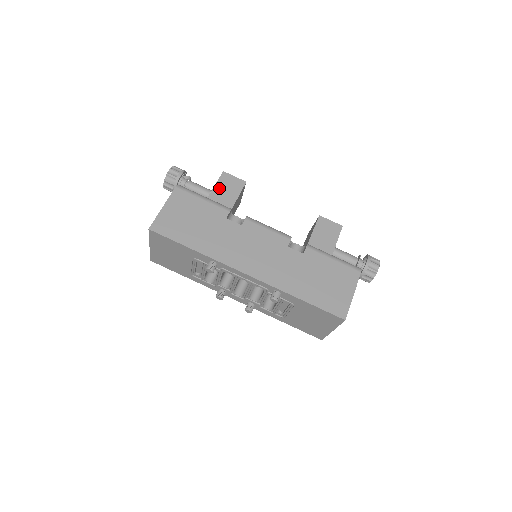
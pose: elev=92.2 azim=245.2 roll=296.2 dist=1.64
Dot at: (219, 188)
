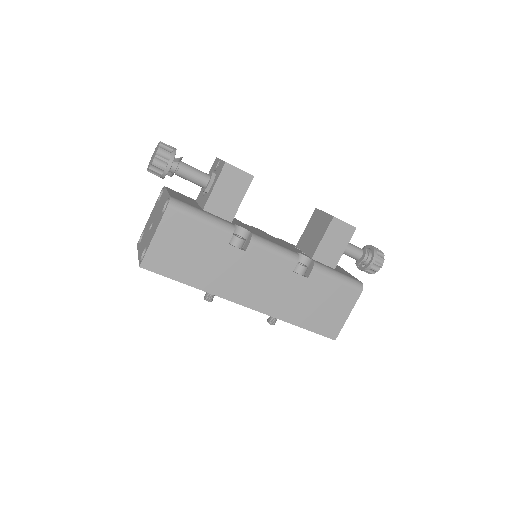
Dot at: (220, 189)
